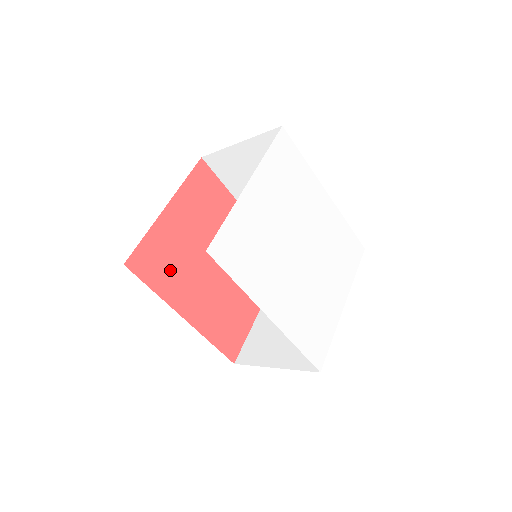
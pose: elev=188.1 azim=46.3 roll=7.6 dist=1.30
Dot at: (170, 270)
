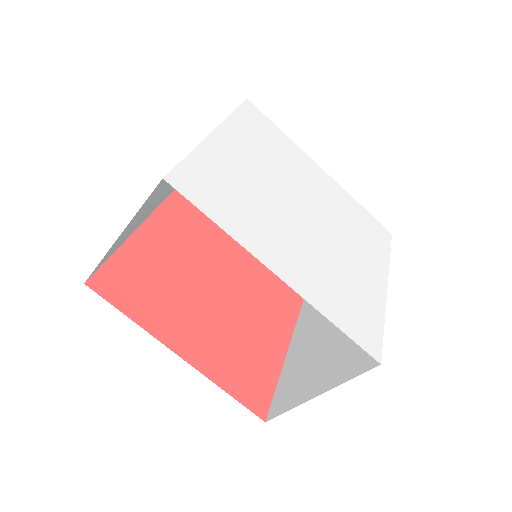
Dot at: (151, 296)
